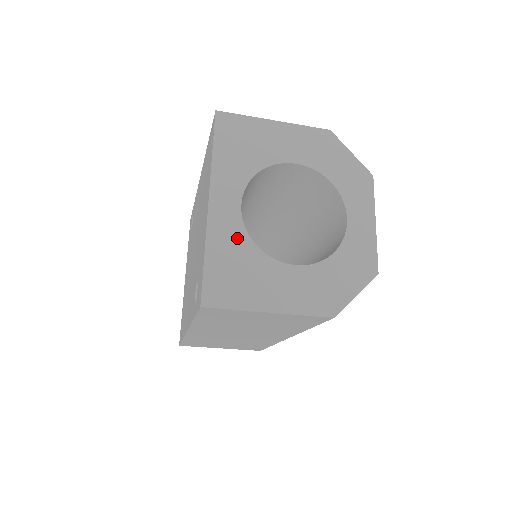
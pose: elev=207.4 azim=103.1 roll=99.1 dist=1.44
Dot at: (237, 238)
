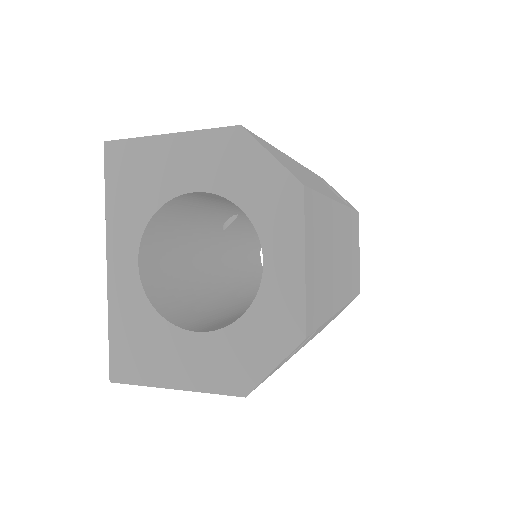
Dot at: (137, 304)
